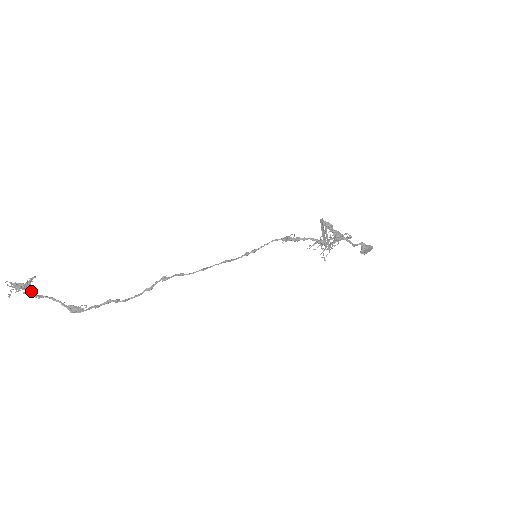
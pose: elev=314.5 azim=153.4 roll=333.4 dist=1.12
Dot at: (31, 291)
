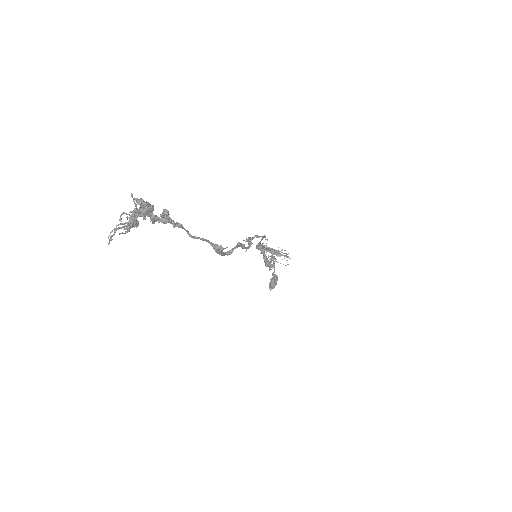
Dot at: (168, 215)
